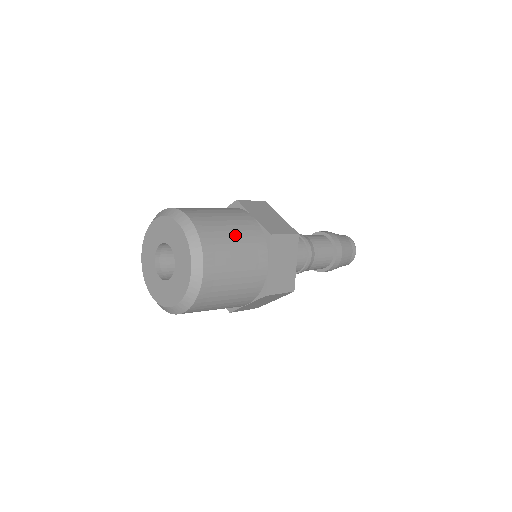
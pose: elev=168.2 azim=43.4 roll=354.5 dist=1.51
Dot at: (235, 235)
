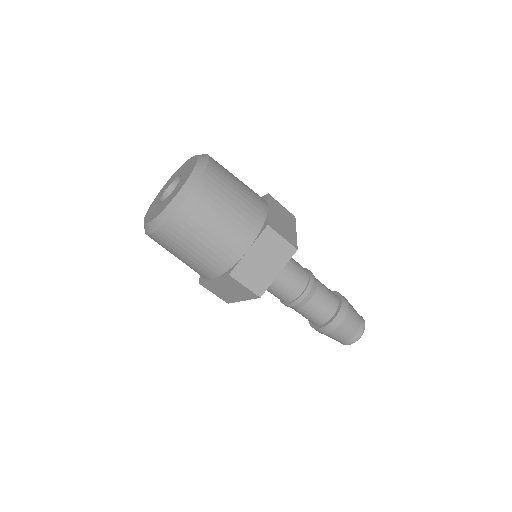
Dot at: (236, 201)
